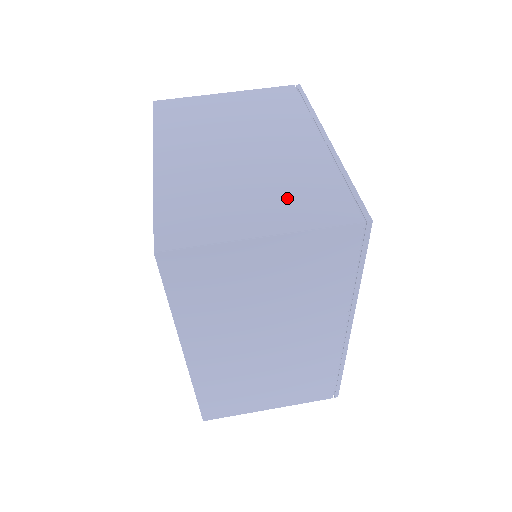
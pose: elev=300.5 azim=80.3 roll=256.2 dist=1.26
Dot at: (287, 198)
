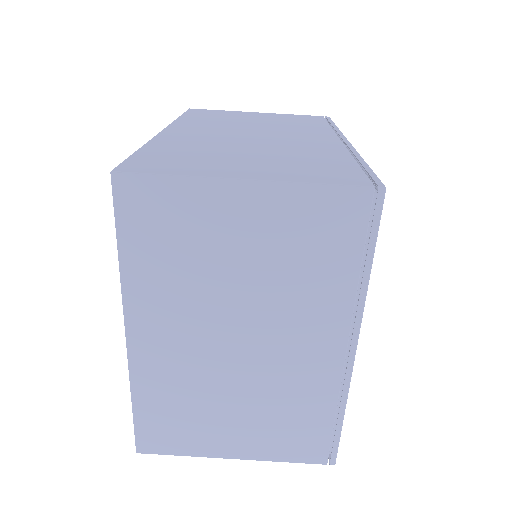
Dot at: (269, 426)
